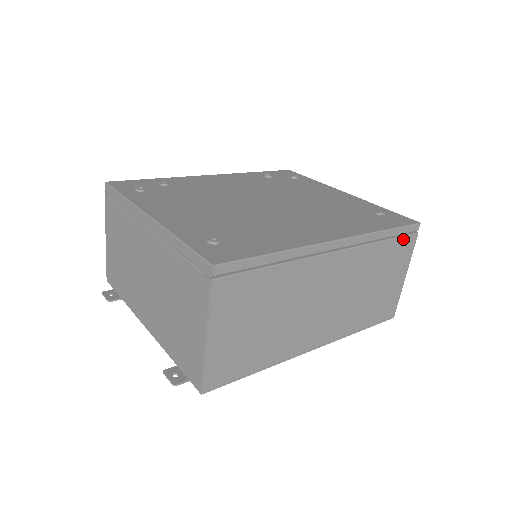
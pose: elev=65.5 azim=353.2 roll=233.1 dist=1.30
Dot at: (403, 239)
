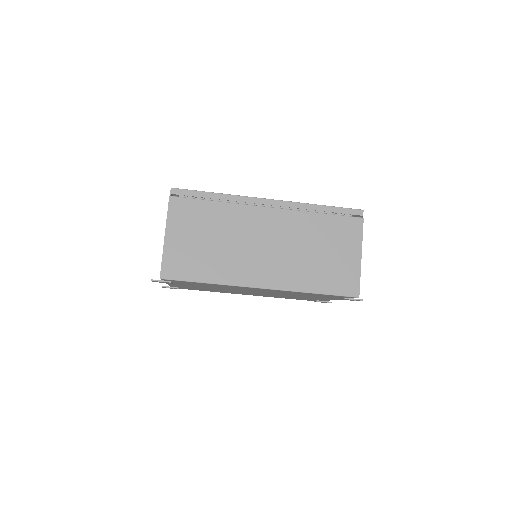
Dot at: (345, 218)
